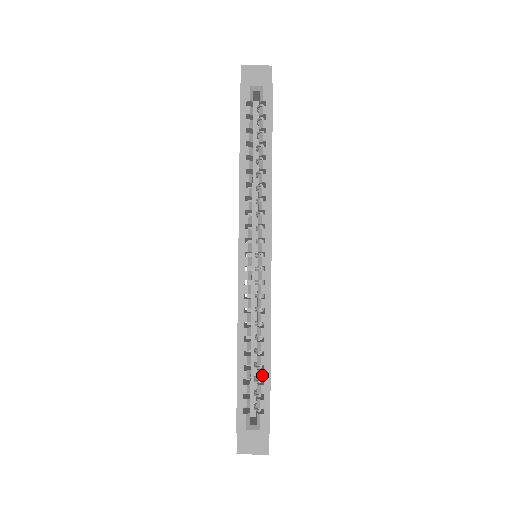
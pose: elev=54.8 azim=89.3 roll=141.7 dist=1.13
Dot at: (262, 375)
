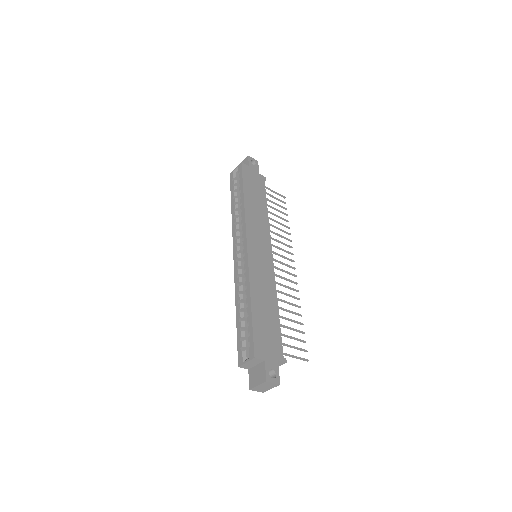
Dot at: (248, 320)
